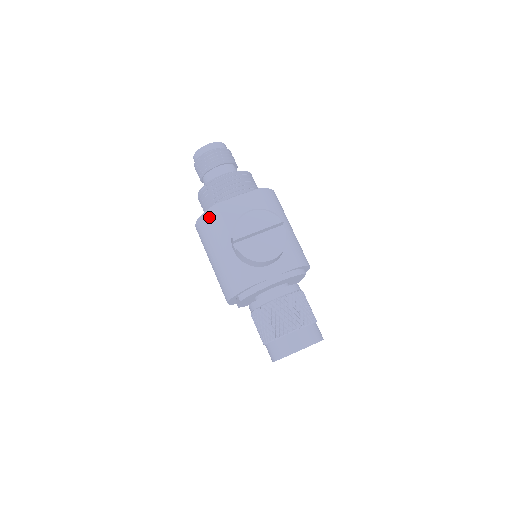
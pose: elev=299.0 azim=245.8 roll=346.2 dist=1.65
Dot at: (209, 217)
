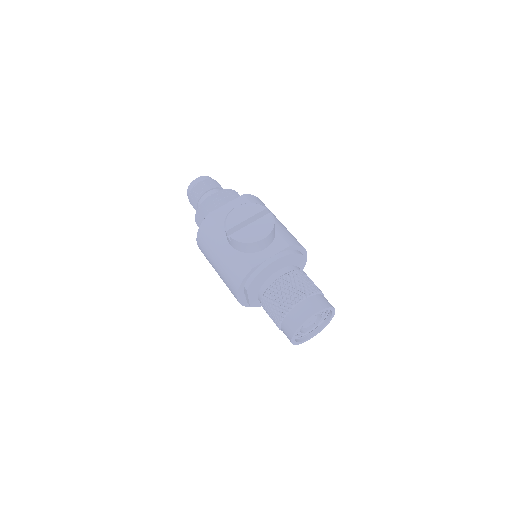
Dot at: (205, 227)
